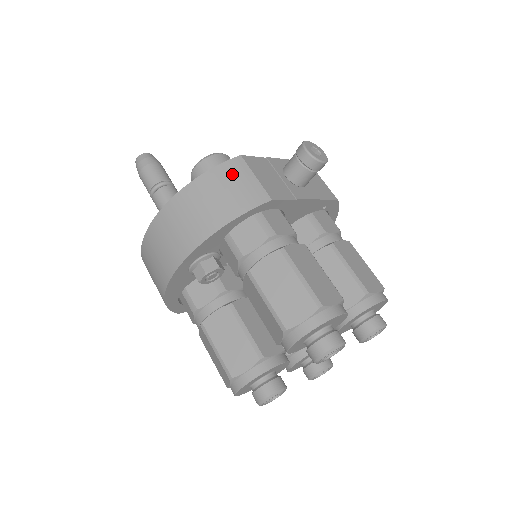
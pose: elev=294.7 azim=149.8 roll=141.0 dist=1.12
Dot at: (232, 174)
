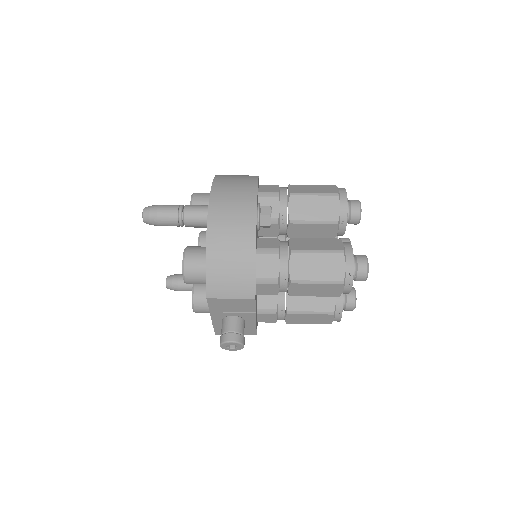
Dot at: occluded
